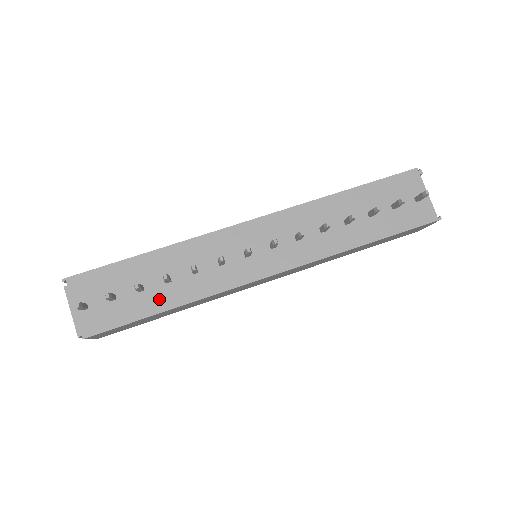
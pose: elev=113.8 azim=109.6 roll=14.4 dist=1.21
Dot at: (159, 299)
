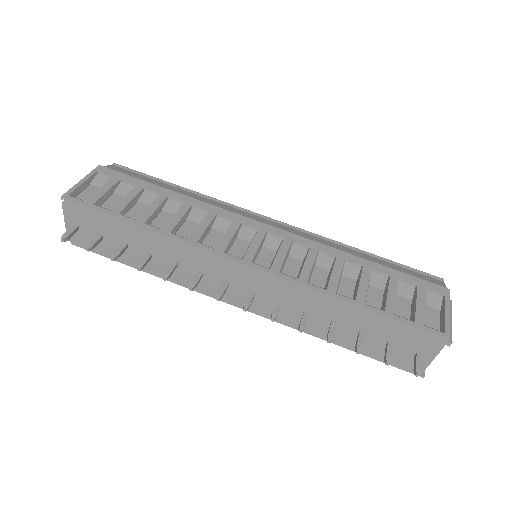
Dot at: (137, 260)
